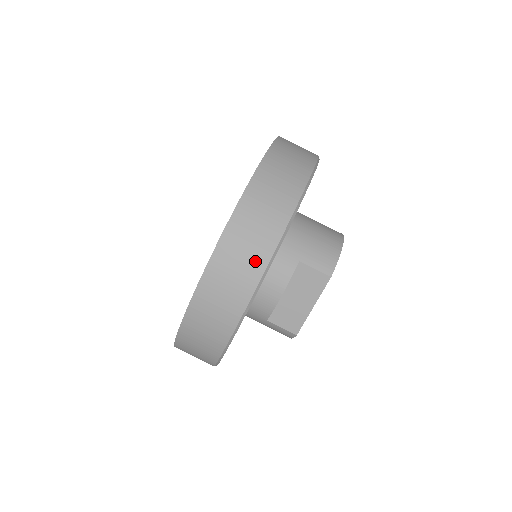
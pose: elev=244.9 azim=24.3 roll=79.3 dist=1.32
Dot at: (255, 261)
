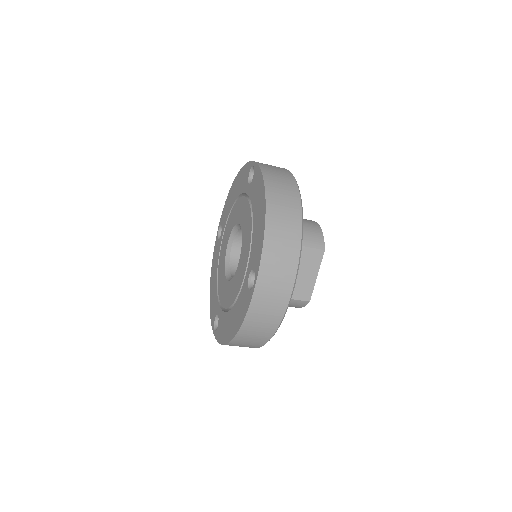
Dot at: (291, 250)
